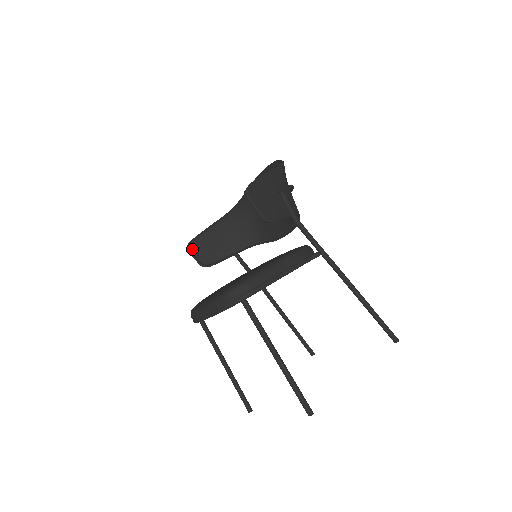
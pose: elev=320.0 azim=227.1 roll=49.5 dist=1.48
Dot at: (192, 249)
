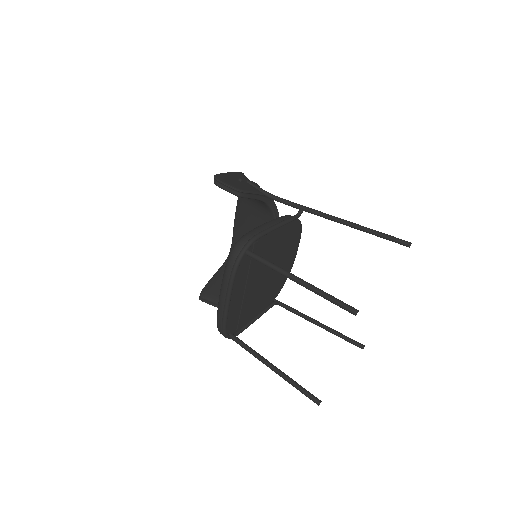
Dot at: (204, 296)
